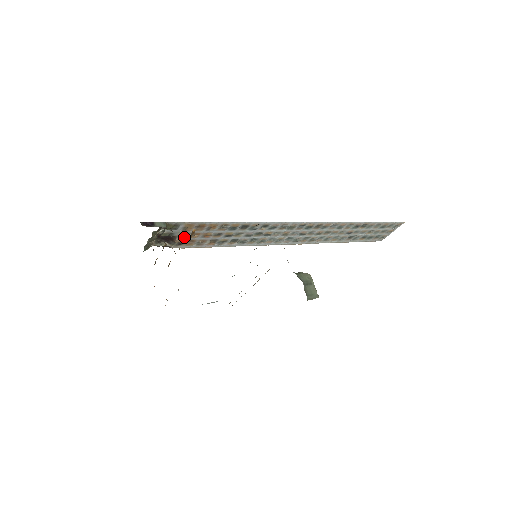
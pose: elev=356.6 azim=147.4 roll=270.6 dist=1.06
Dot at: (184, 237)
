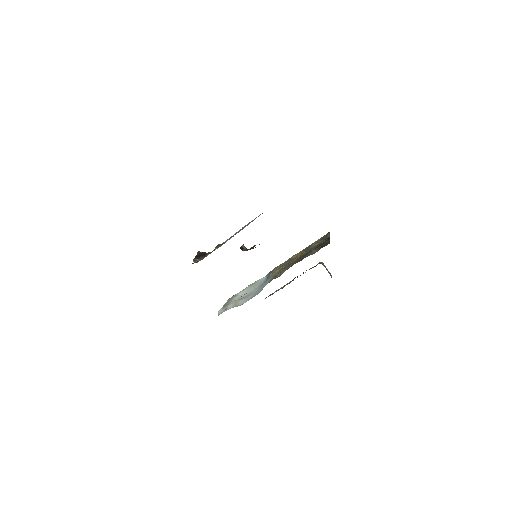
Dot at: occluded
